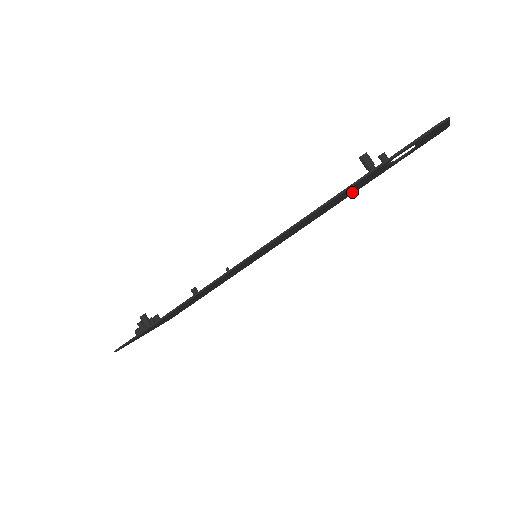
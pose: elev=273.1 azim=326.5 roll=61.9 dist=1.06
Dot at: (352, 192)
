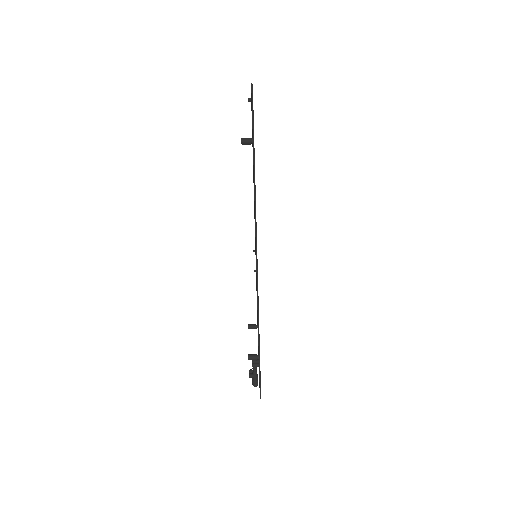
Dot at: occluded
